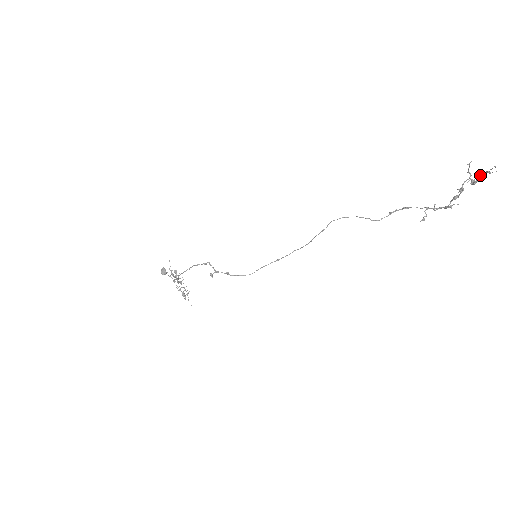
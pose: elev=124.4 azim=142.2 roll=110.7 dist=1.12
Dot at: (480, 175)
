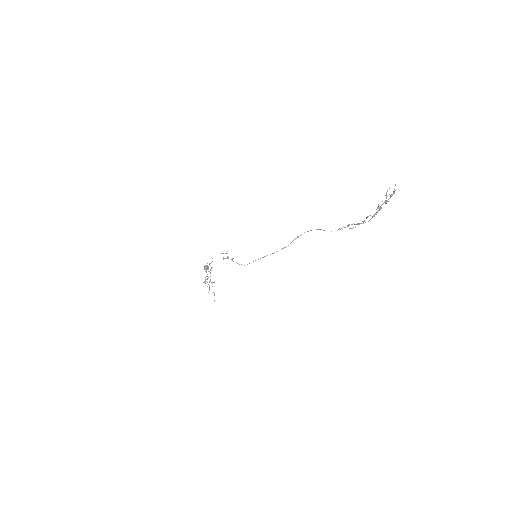
Dot at: (391, 196)
